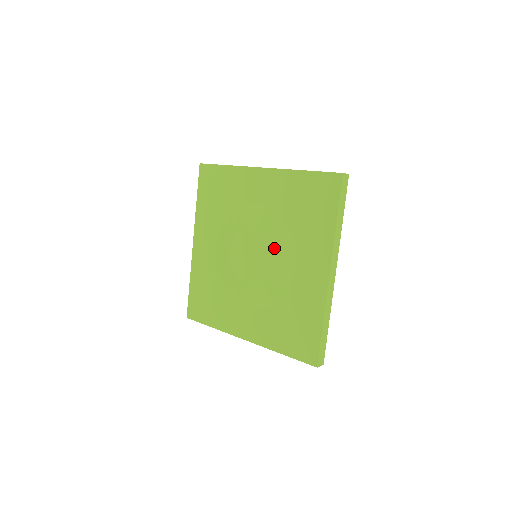
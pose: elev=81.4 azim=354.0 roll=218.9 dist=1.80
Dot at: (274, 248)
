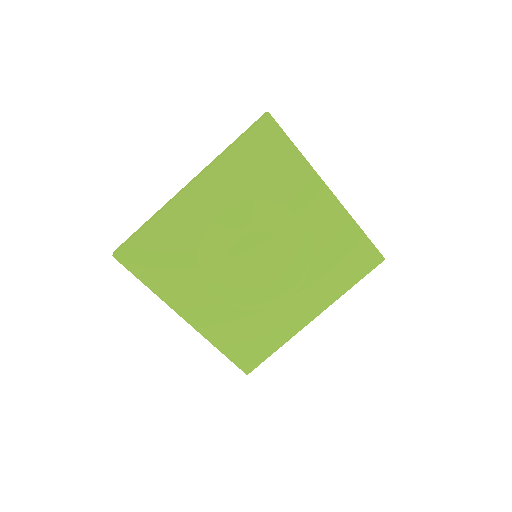
Dot at: (272, 228)
